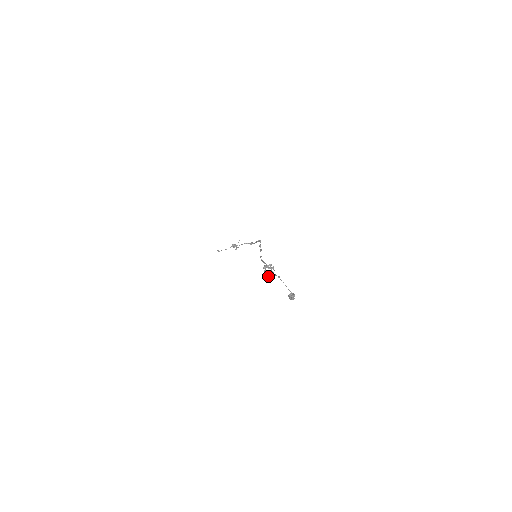
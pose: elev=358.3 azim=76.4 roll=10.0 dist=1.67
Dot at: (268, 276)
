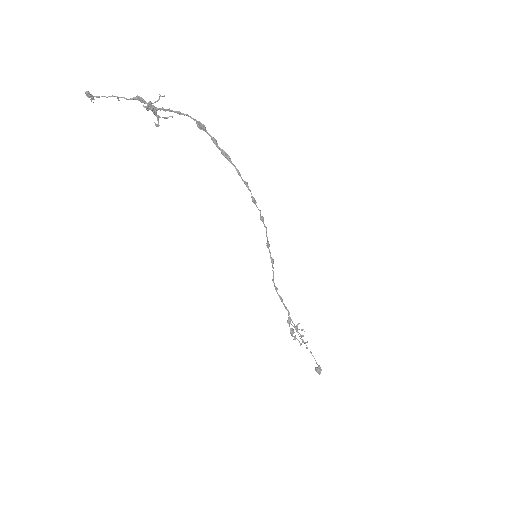
Dot at: (294, 338)
